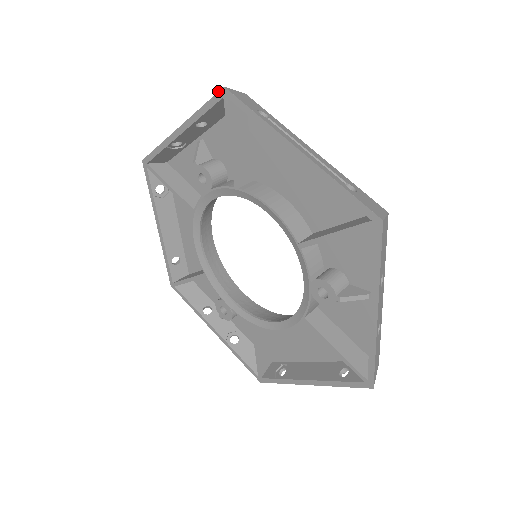
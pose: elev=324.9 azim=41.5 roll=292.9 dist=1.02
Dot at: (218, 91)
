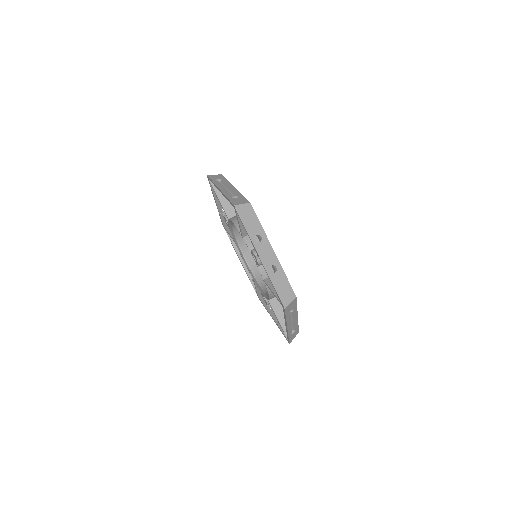
Dot at: (282, 304)
